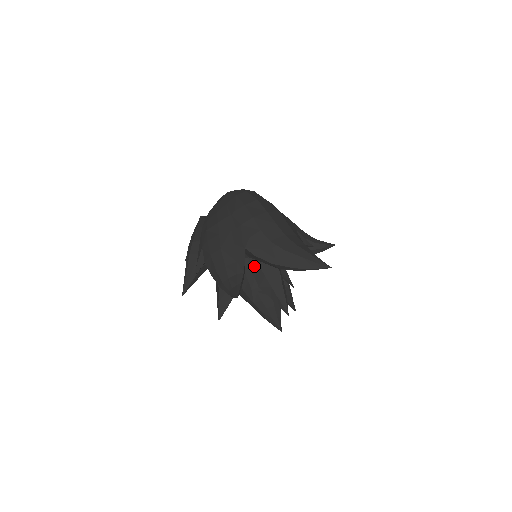
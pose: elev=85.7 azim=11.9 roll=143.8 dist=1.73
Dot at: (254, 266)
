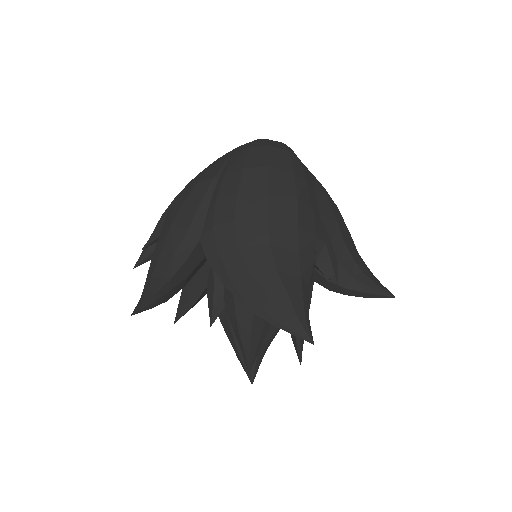
Dot at: occluded
